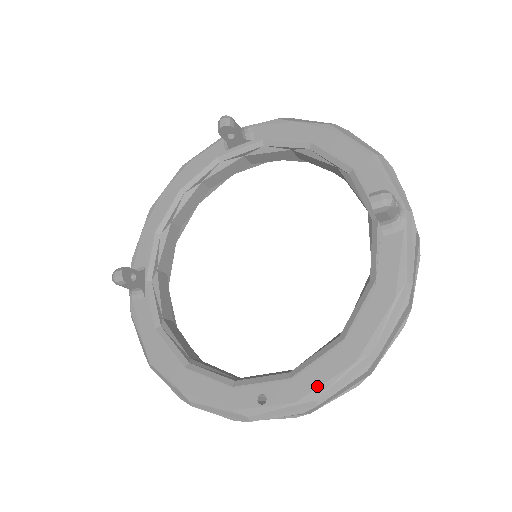
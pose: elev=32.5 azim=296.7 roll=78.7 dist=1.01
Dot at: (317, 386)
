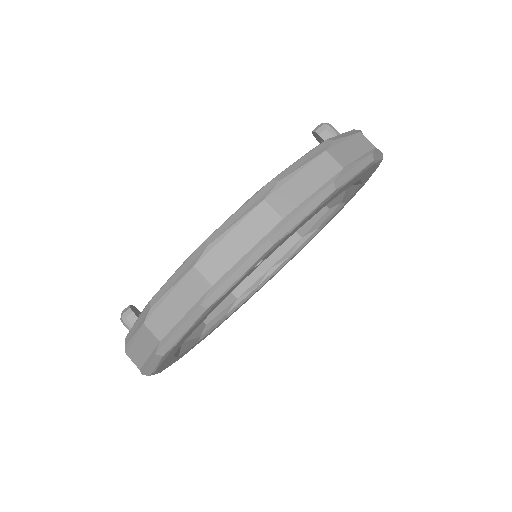
Dot at: occluded
